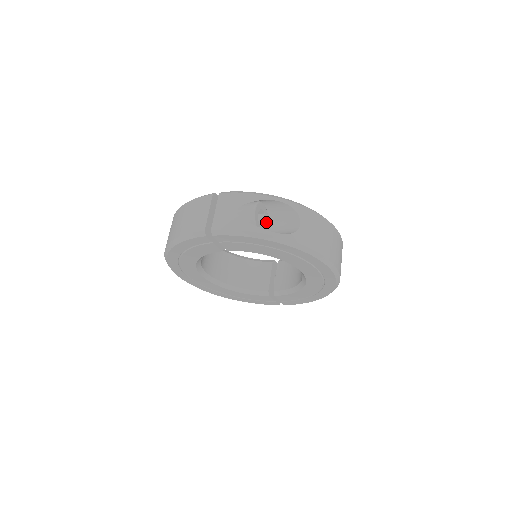
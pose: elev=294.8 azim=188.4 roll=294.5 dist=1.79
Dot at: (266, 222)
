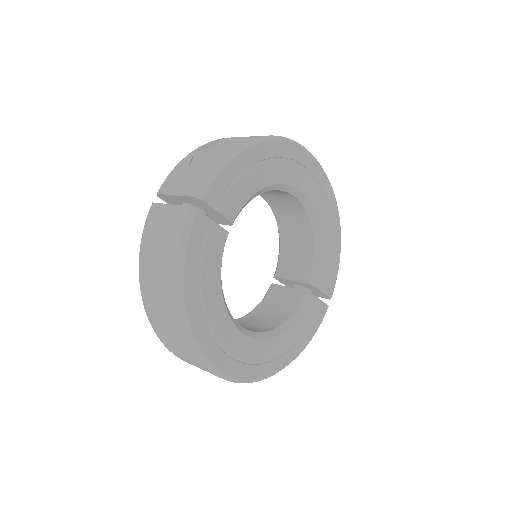
Dot at: occluded
